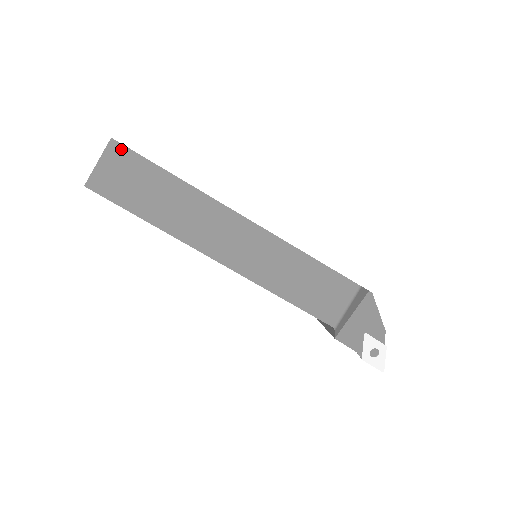
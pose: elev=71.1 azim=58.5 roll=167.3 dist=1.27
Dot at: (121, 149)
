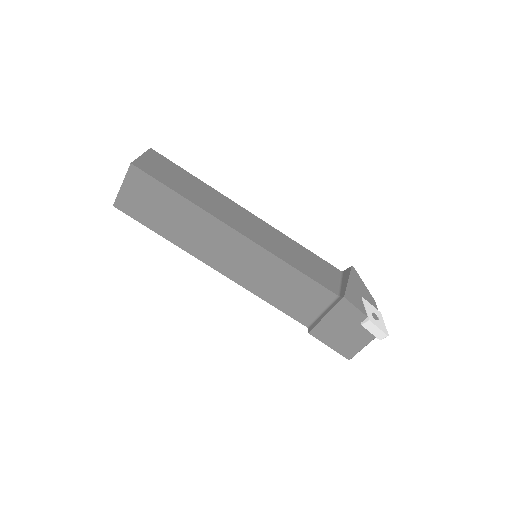
Dot at: (158, 155)
